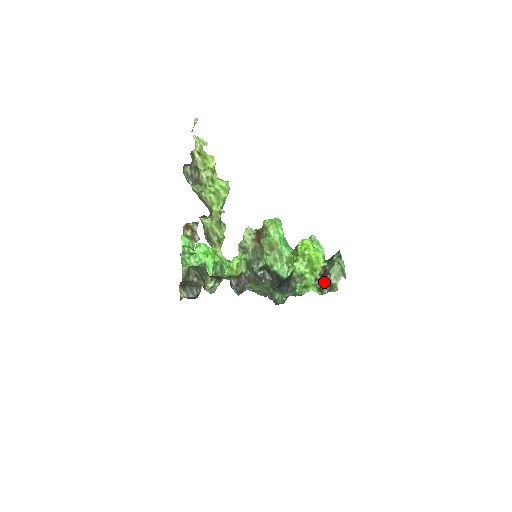
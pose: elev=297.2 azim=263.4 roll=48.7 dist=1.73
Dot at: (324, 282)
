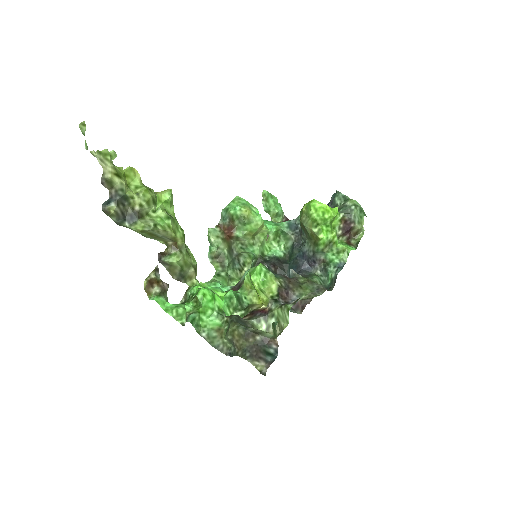
Dot at: (348, 234)
